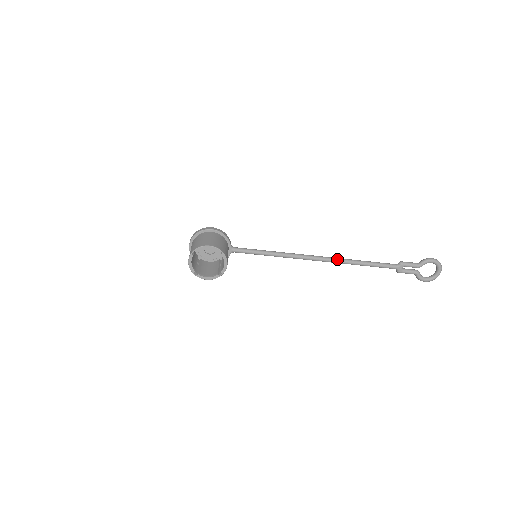
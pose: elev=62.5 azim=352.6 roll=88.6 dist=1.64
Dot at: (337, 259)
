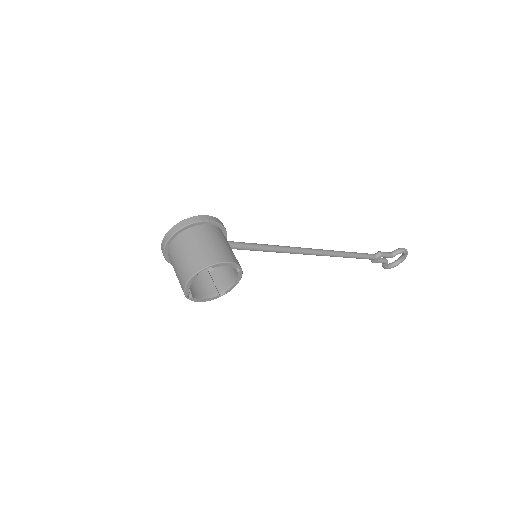
Dot at: (331, 252)
